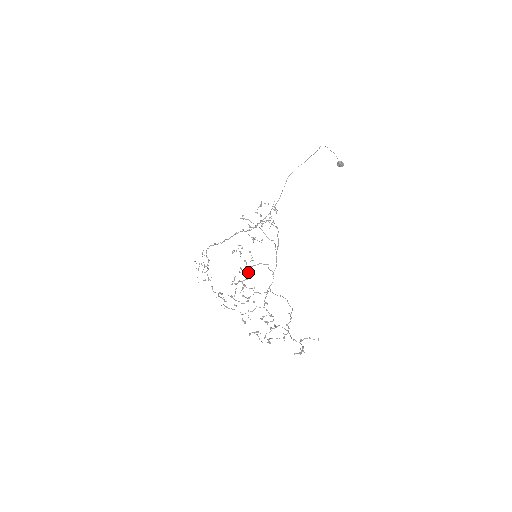
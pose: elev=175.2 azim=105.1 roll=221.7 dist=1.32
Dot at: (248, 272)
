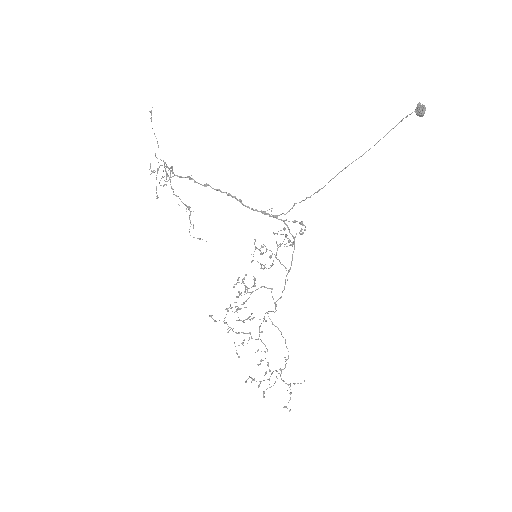
Dot at: occluded
